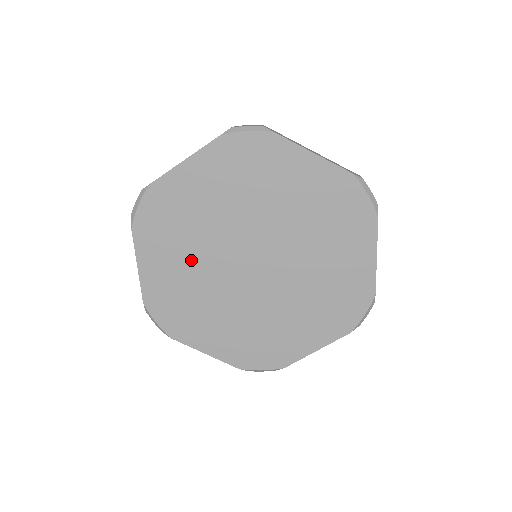
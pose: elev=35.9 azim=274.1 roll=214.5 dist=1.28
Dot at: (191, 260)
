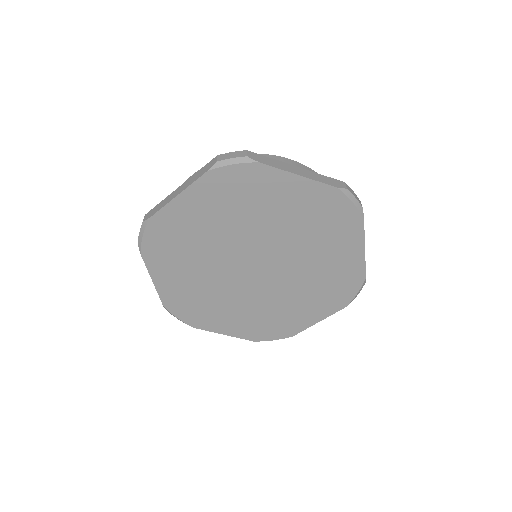
Dot at: (199, 271)
